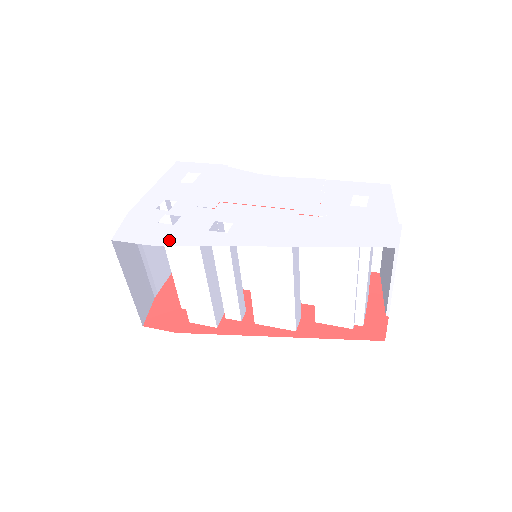
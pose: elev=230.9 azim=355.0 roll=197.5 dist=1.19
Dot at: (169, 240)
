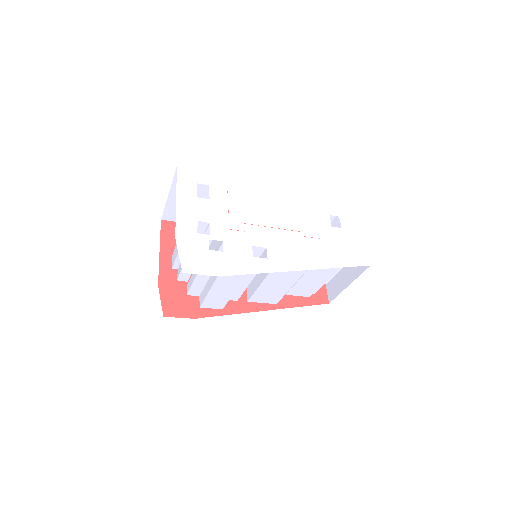
Dot at: (230, 269)
